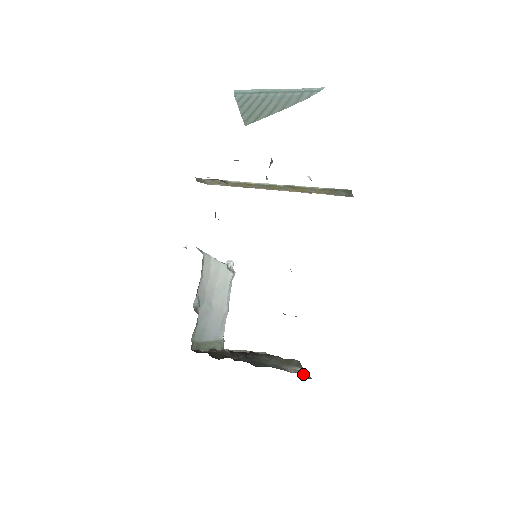
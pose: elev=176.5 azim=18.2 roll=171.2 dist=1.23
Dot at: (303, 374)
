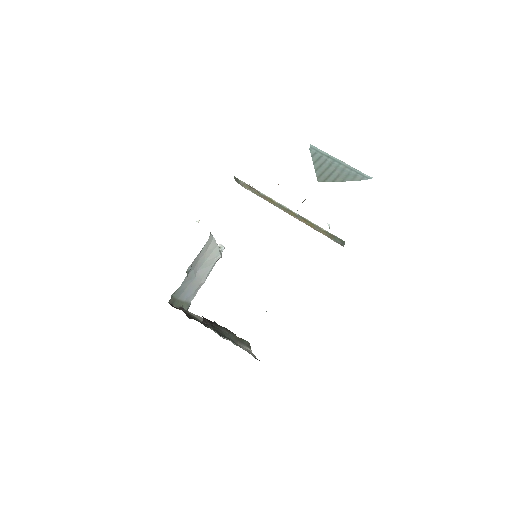
Dot at: (252, 354)
